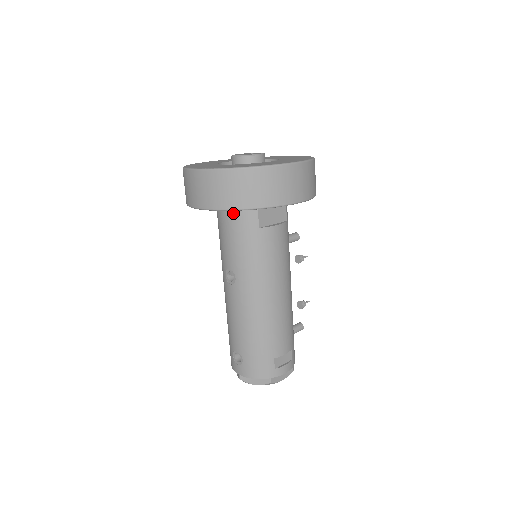
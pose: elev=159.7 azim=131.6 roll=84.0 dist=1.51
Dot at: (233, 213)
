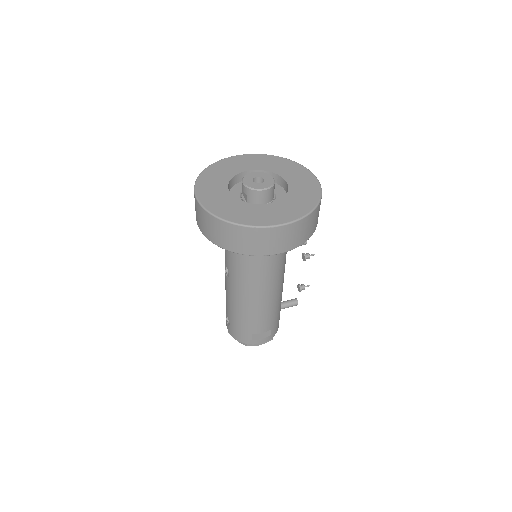
Dot at: occluded
